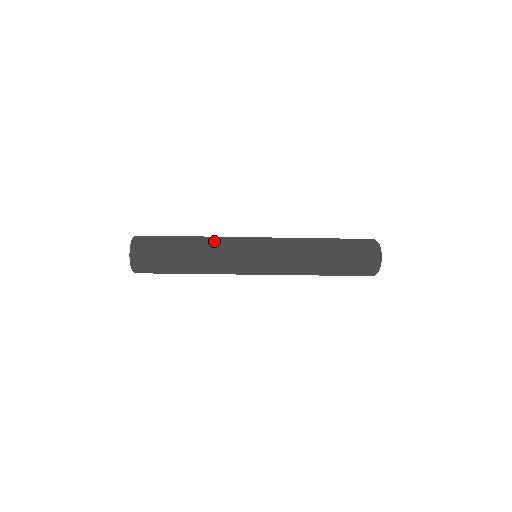
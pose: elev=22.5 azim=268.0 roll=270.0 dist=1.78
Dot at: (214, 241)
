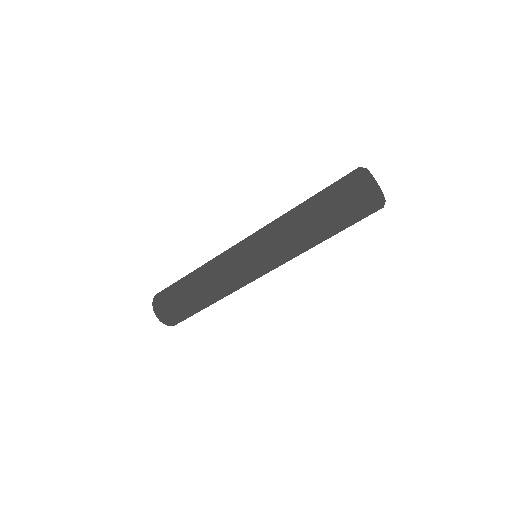
Dot at: occluded
